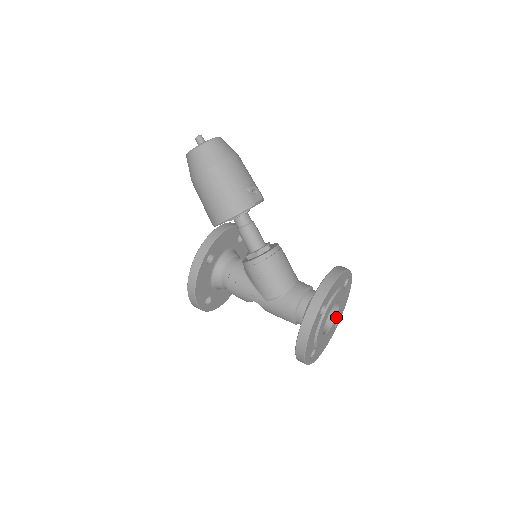
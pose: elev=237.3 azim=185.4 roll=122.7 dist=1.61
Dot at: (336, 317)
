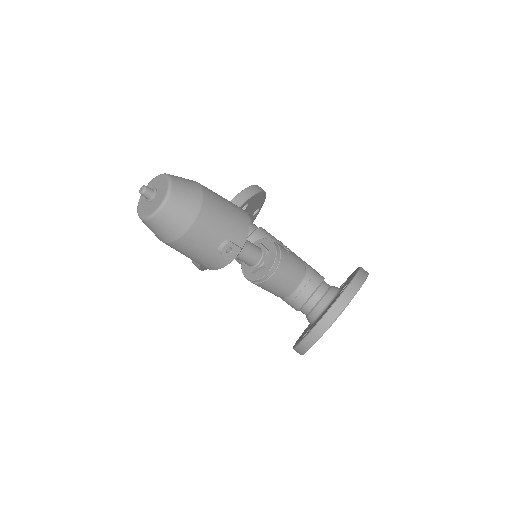
Dot at: occluded
